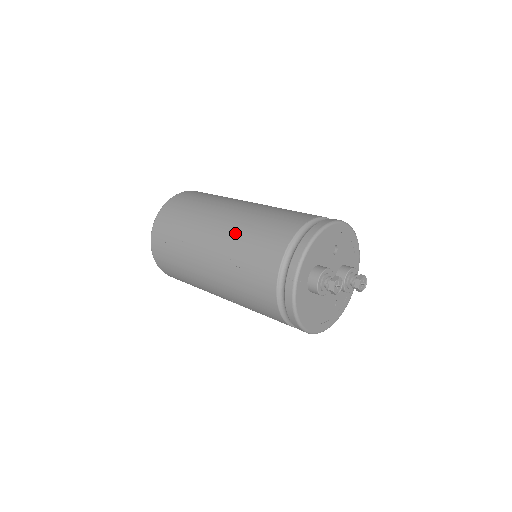
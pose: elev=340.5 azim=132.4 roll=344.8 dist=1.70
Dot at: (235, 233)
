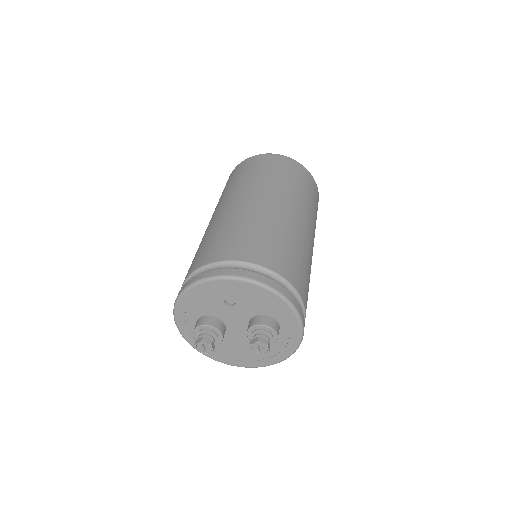
Dot at: occluded
